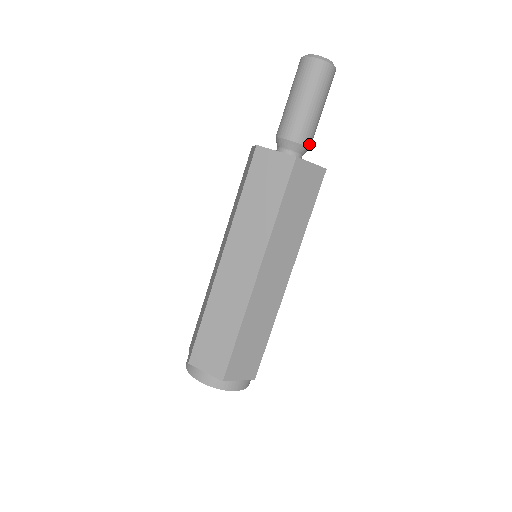
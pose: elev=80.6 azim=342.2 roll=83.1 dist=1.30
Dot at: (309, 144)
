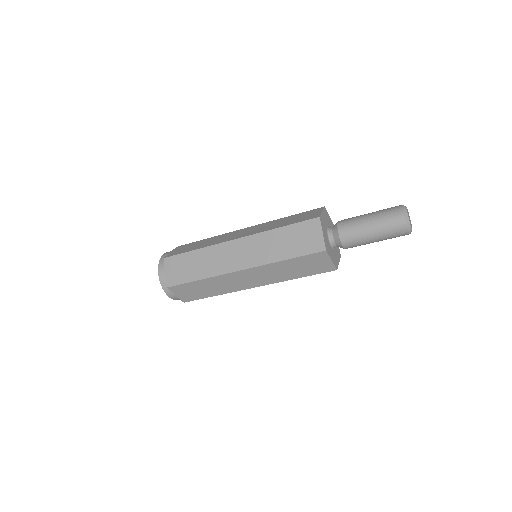
Dot at: (347, 248)
